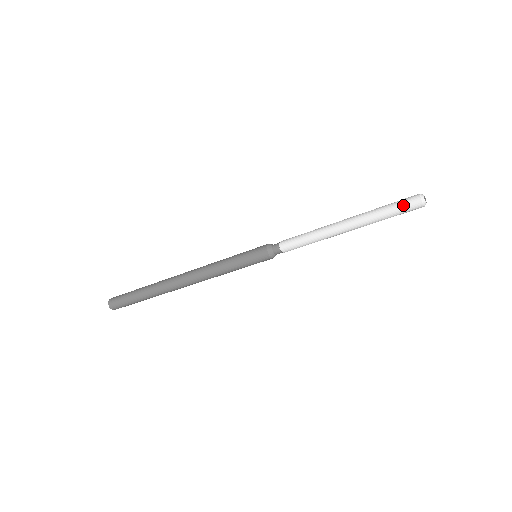
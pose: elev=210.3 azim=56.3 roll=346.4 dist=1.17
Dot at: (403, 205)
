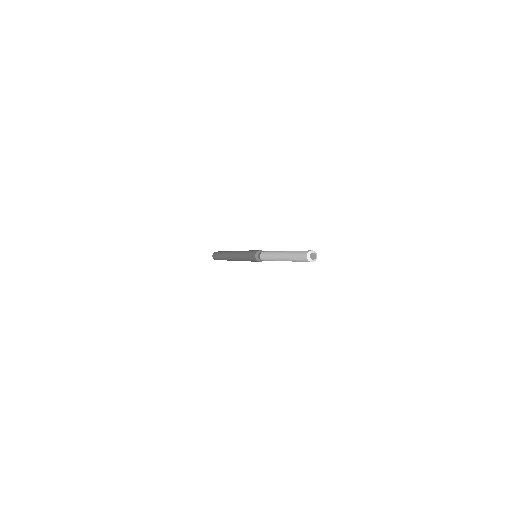
Dot at: (303, 261)
